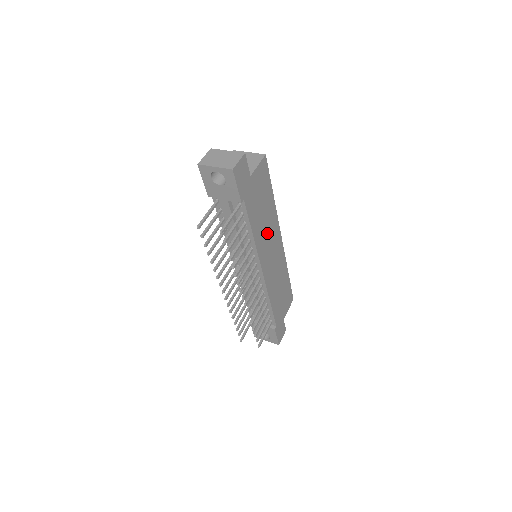
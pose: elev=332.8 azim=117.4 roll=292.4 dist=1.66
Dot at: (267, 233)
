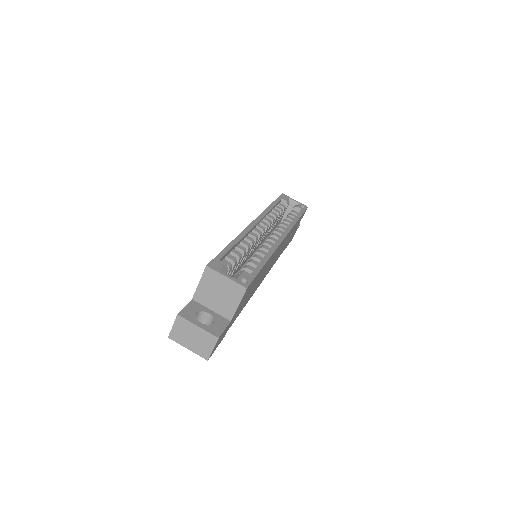
Dot at: (263, 273)
